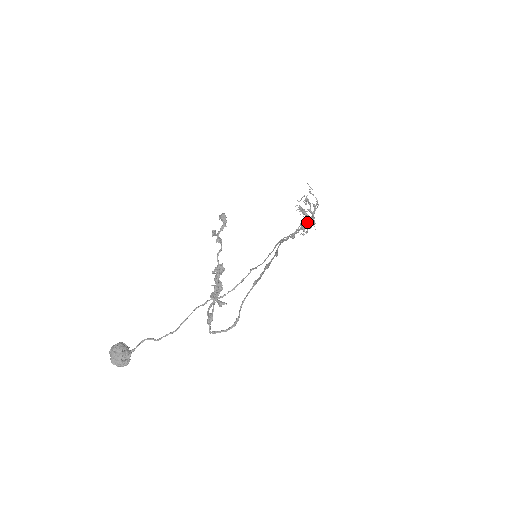
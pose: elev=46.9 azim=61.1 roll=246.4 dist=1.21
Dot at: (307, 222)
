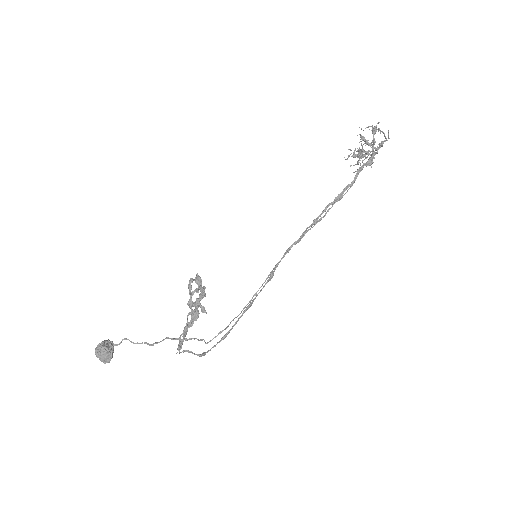
Dot at: (349, 188)
